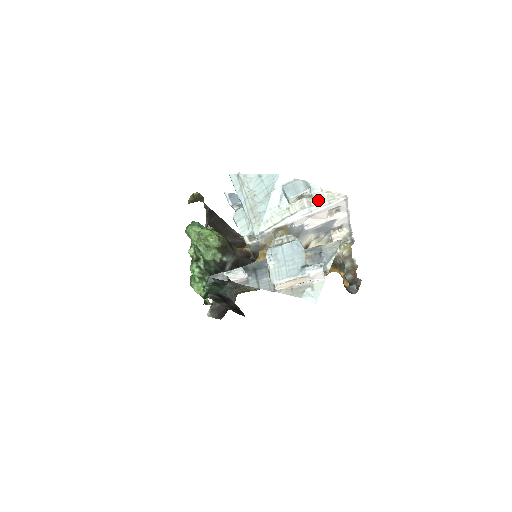
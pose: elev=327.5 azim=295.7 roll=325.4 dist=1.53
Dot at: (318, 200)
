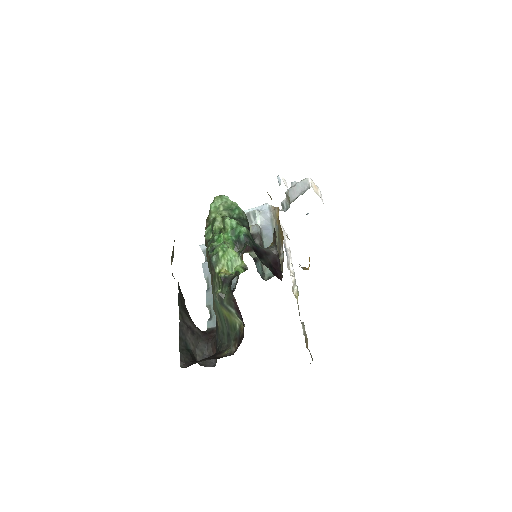
Dot at: occluded
